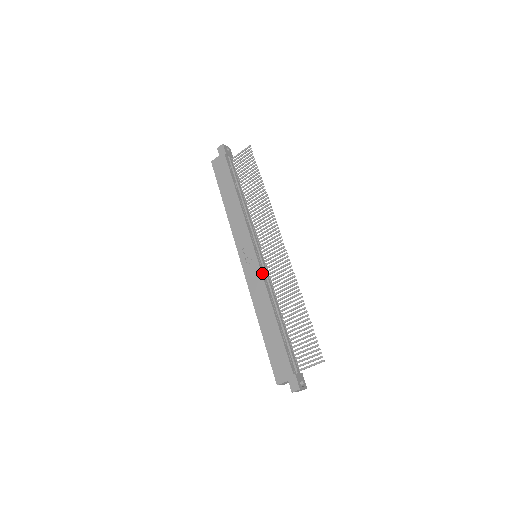
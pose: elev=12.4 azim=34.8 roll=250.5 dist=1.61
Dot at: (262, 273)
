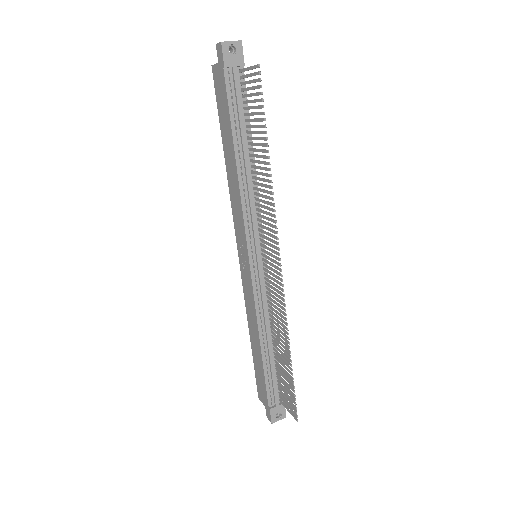
Dot at: (254, 290)
